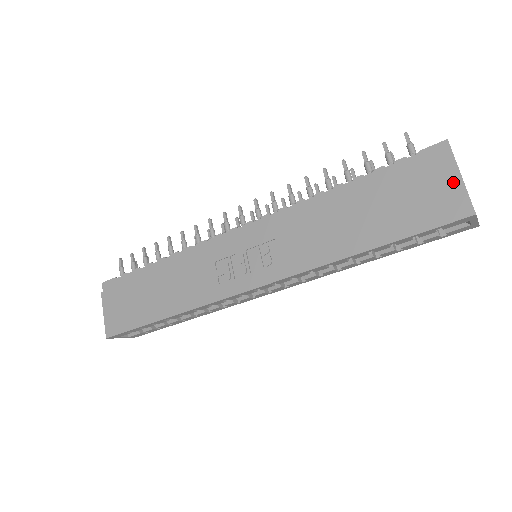
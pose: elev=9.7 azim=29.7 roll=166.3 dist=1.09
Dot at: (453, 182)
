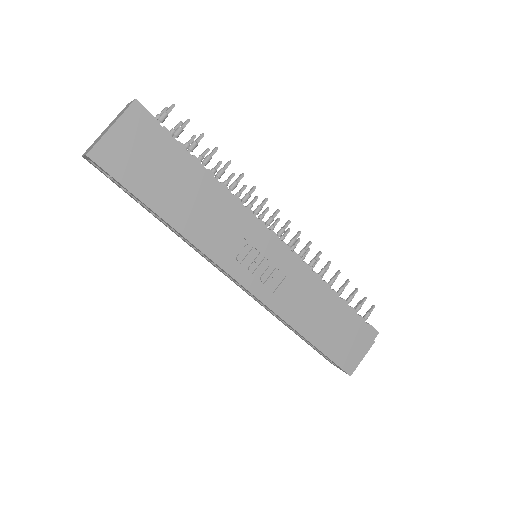
Dot at: (361, 354)
